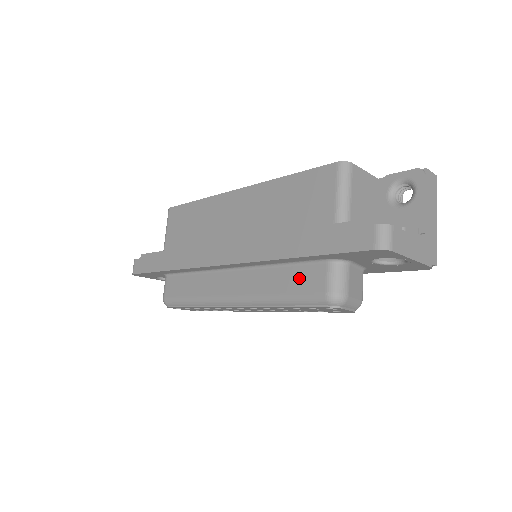
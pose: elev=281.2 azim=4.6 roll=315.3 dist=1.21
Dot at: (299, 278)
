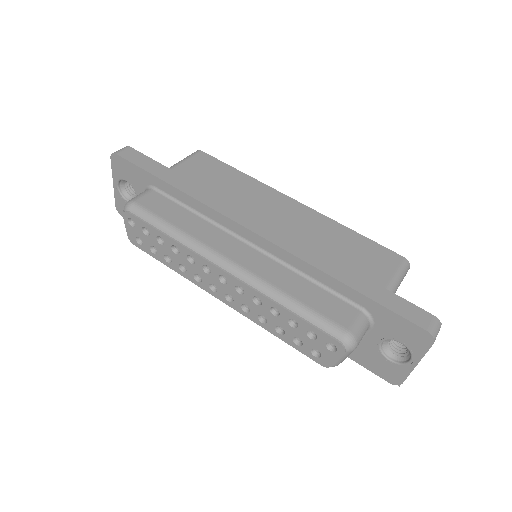
Dot at: (325, 301)
